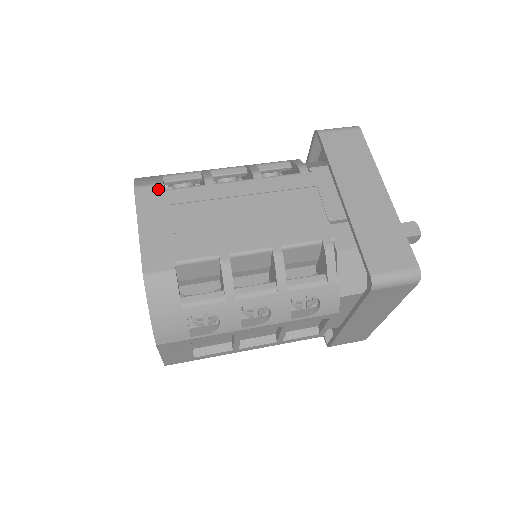
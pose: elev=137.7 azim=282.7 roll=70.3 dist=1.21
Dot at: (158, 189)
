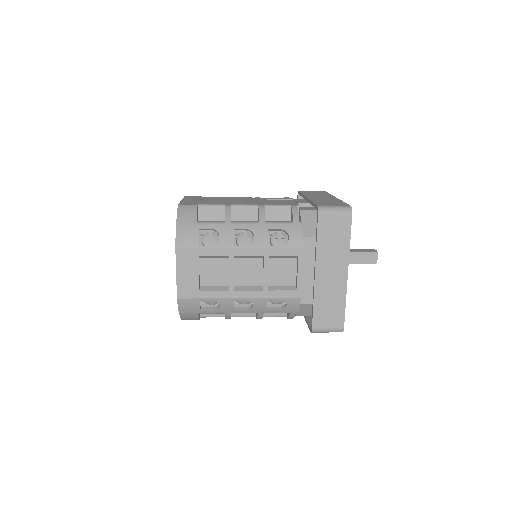
Dot at: (198, 197)
